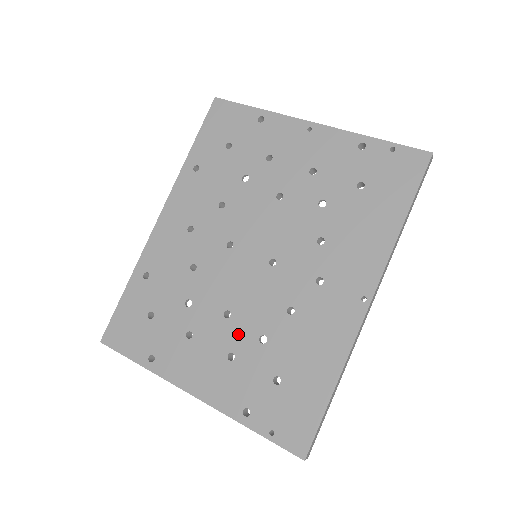
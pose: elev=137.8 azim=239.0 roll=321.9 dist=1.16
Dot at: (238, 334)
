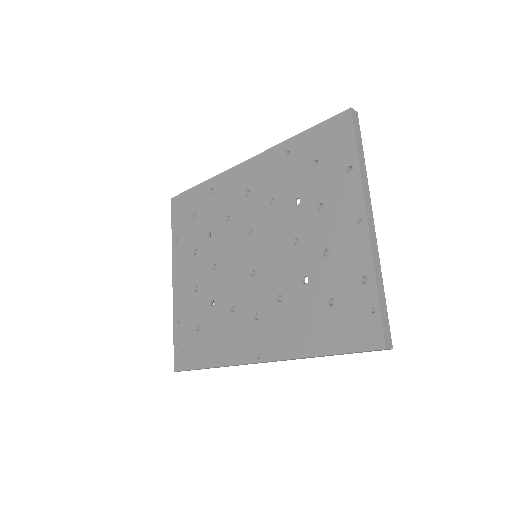
Dot at: (208, 284)
